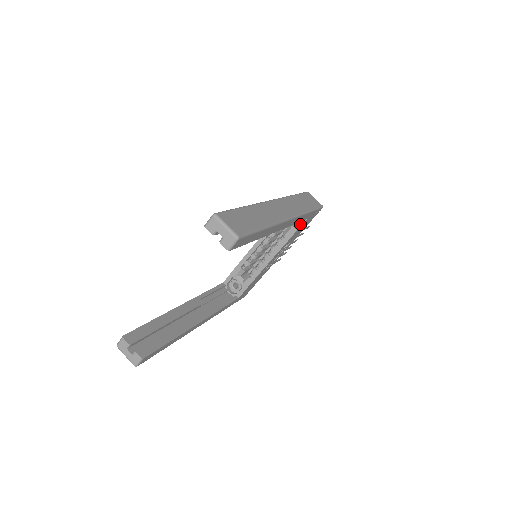
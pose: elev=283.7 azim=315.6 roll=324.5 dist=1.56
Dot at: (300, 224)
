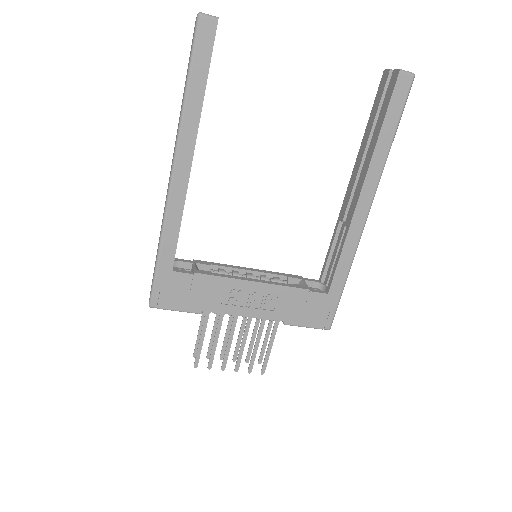
Dot at: (317, 291)
